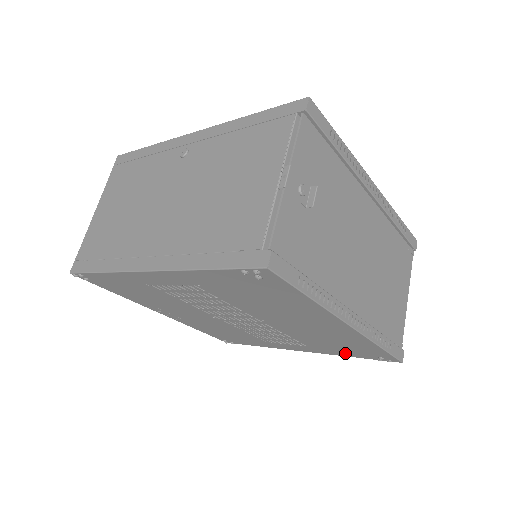
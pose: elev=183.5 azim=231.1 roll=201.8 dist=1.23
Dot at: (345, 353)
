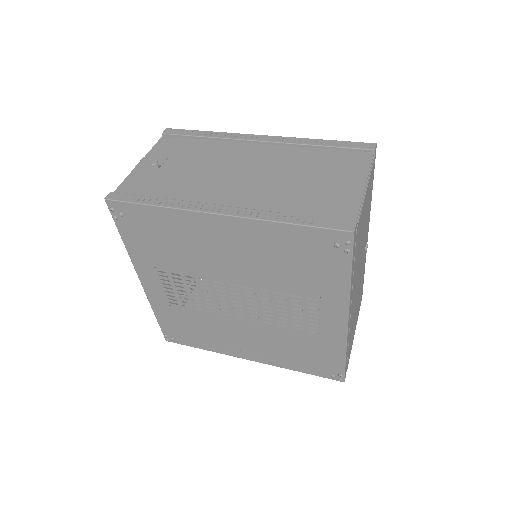
Dot at: (334, 276)
